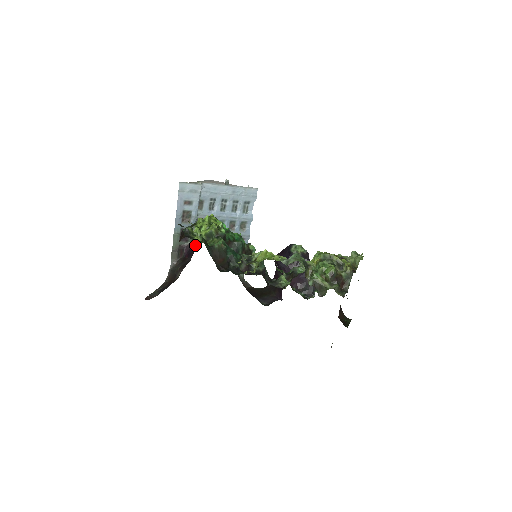
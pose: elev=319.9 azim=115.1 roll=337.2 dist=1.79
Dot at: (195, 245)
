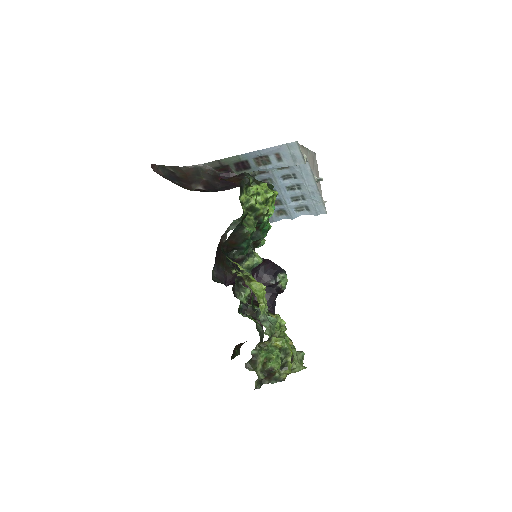
Dot at: occluded
